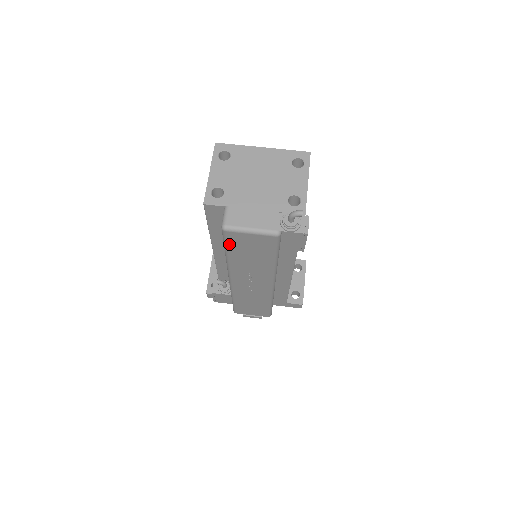
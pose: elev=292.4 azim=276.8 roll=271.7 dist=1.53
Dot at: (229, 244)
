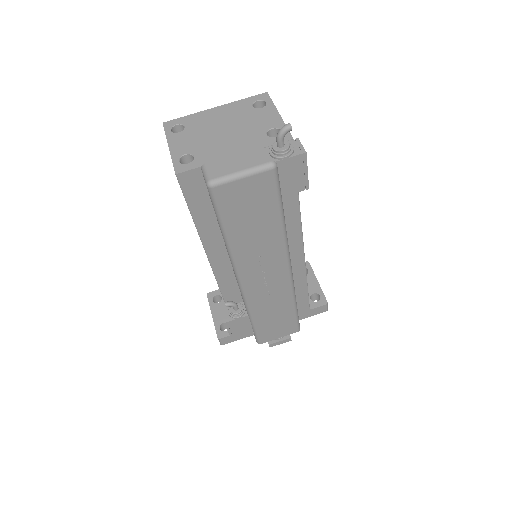
Dot at: (223, 211)
